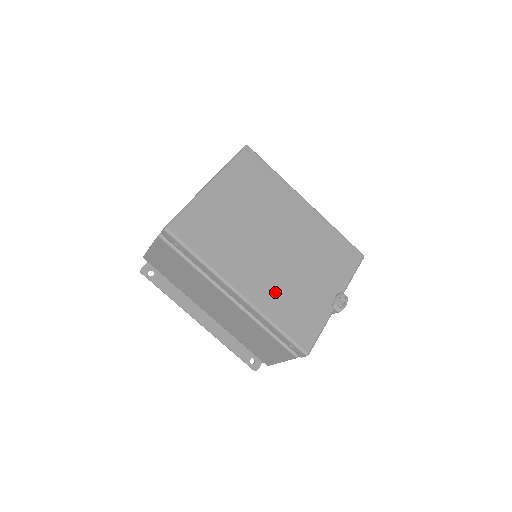
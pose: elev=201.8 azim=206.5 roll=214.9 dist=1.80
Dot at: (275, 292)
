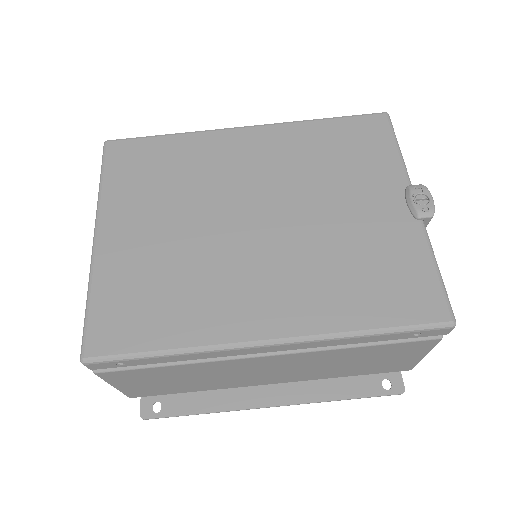
Dot at: (317, 284)
